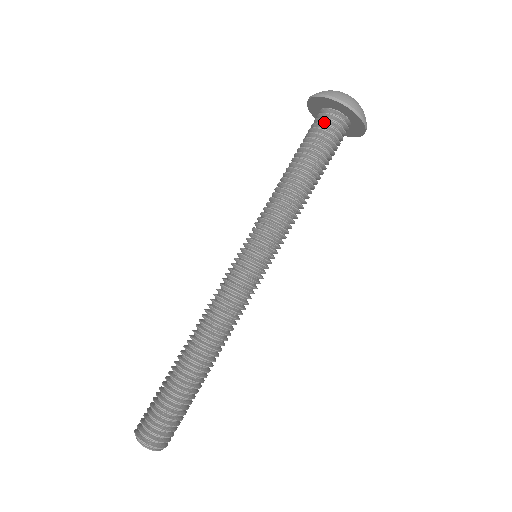
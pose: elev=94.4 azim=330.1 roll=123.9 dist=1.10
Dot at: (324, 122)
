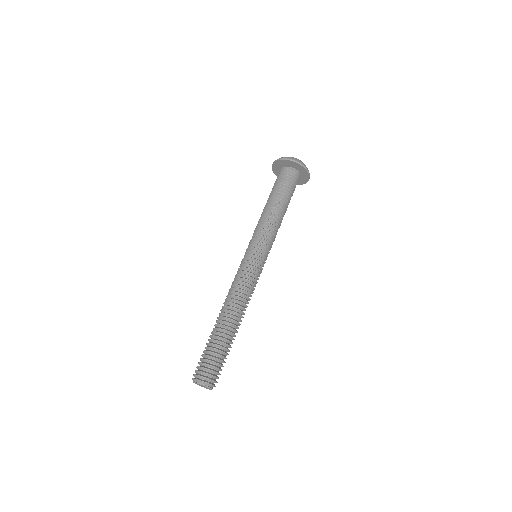
Dot at: (289, 175)
